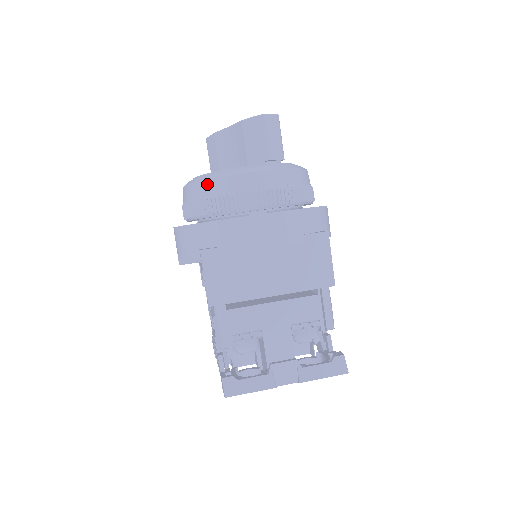
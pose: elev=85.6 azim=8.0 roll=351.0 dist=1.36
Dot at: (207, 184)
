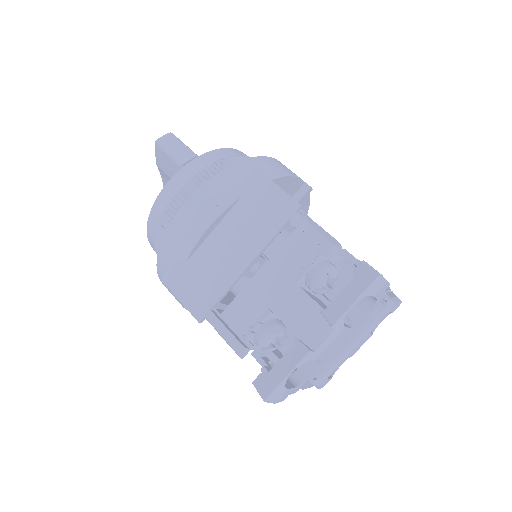
Dot at: (149, 228)
